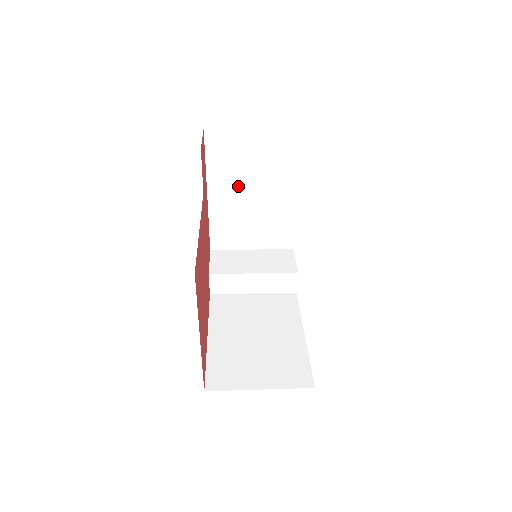
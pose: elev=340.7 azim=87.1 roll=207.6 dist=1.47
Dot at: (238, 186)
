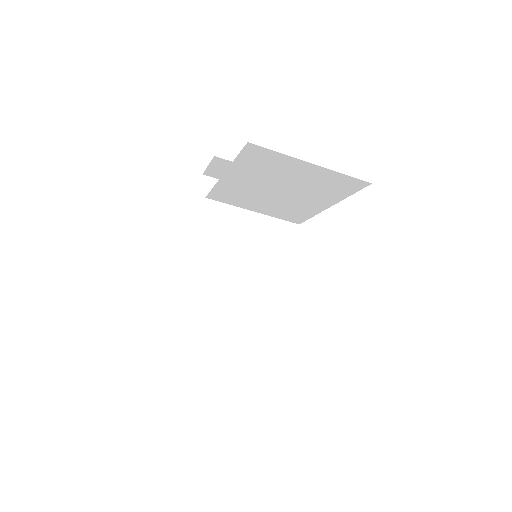
Dot at: (221, 237)
